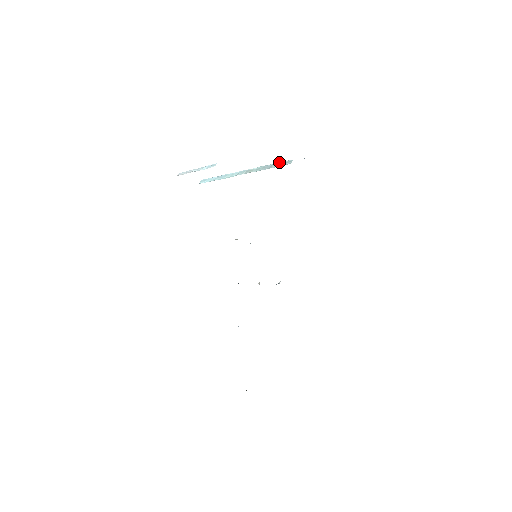
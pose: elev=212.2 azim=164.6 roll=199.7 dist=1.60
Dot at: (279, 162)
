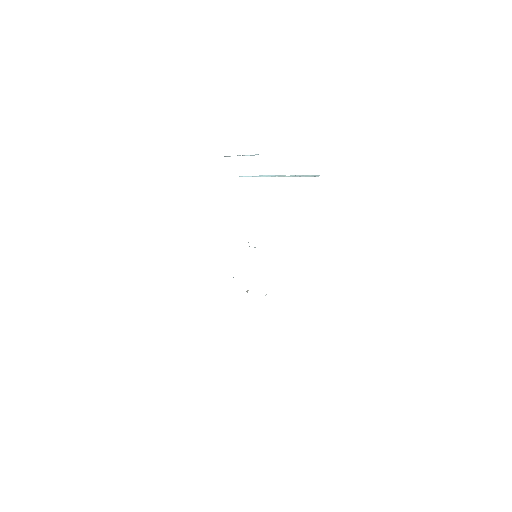
Dot at: occluded
